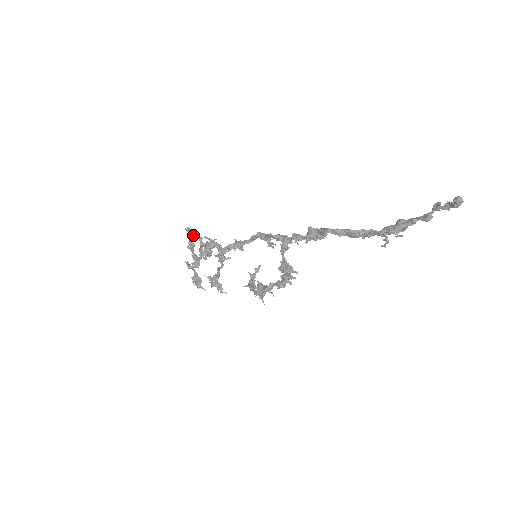
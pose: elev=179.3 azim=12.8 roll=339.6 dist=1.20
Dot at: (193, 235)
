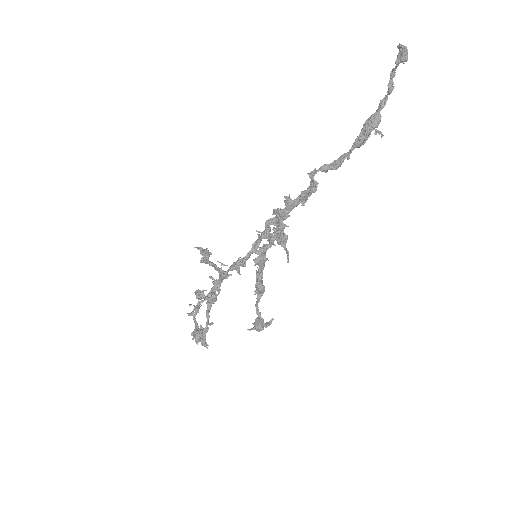
Dot at: (201, 292)
